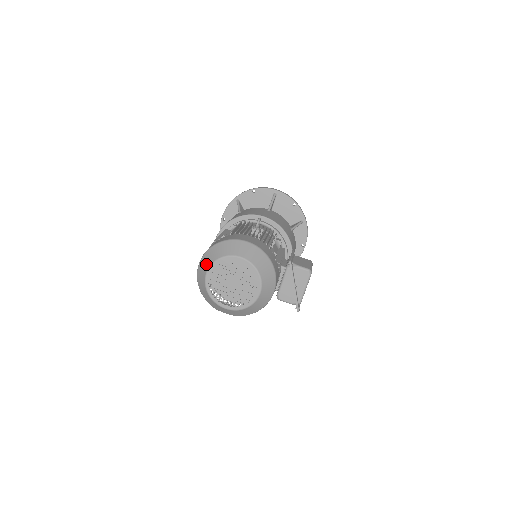
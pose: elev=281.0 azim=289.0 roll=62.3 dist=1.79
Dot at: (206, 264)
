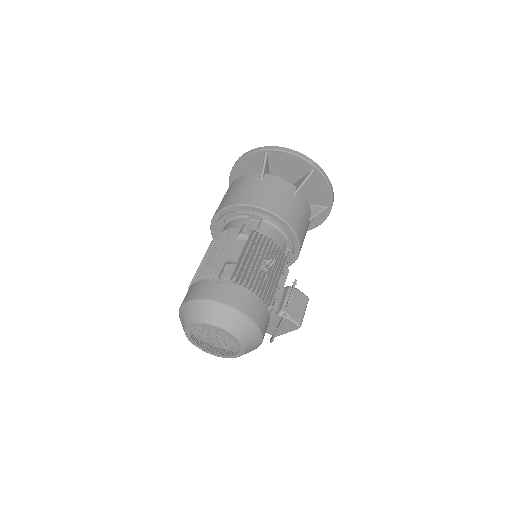
Dot at: (193, 316)
